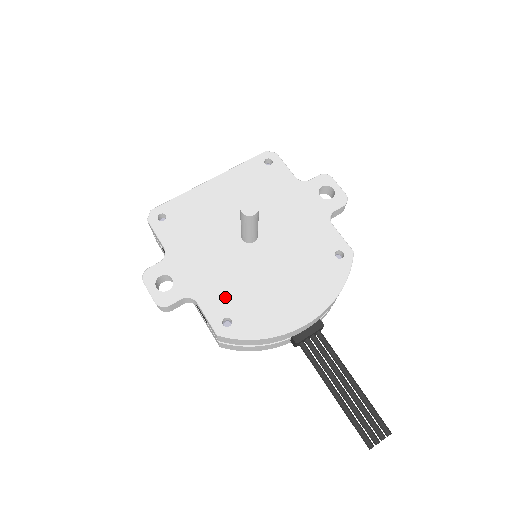
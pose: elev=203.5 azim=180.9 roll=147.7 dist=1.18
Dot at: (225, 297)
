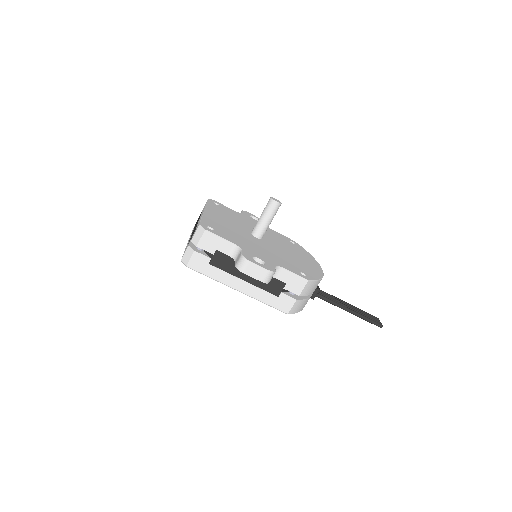
Dot at: (287, 263)
